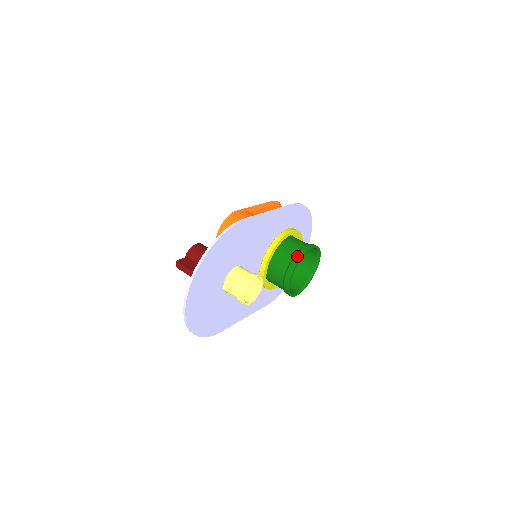
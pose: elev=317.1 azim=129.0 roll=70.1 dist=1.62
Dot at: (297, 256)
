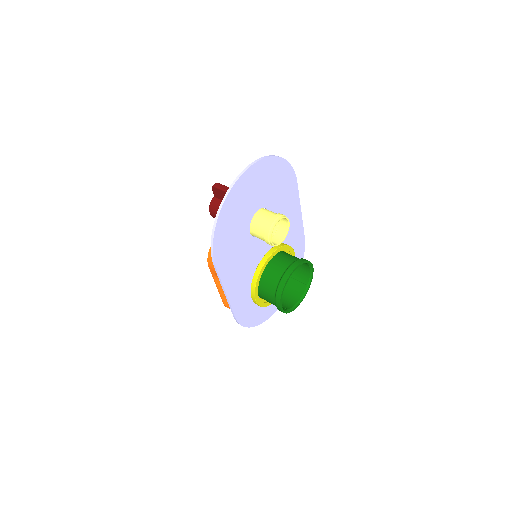
Dot at: (304, 259)
